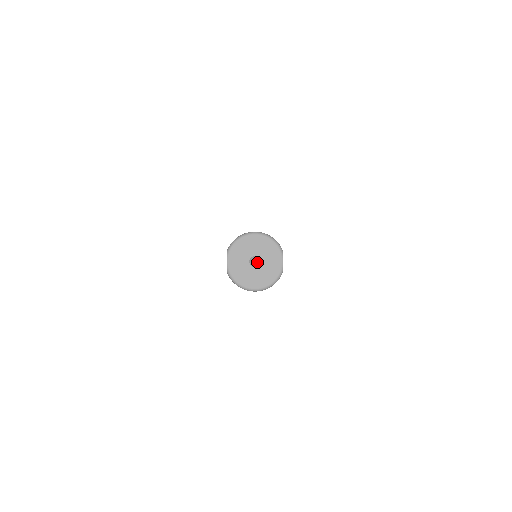
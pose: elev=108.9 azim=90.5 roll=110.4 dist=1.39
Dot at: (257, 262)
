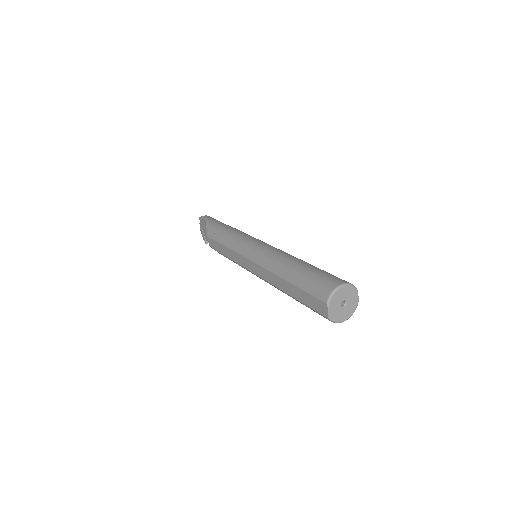
Dot at: occluded
